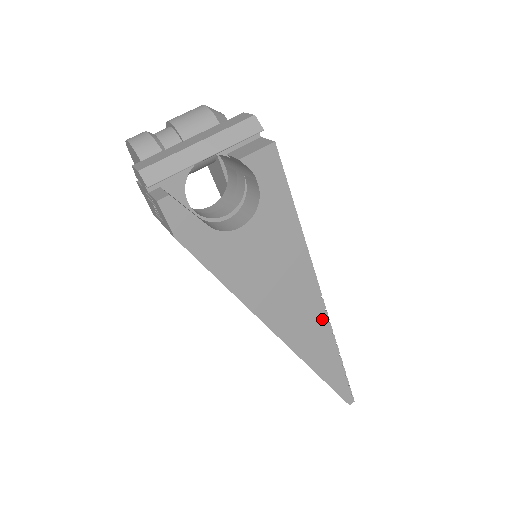
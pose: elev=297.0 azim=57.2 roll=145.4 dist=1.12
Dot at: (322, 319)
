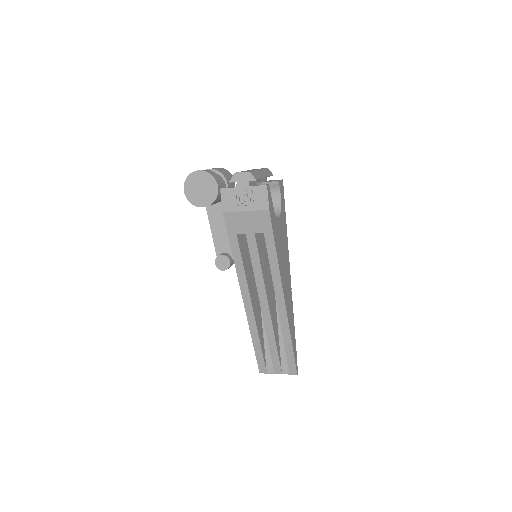
Dot at: (291, 297)
